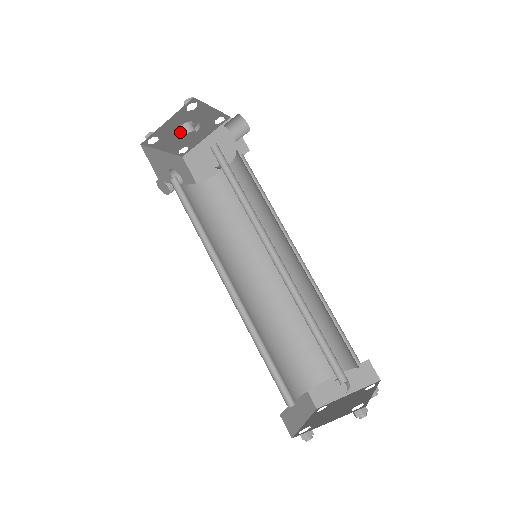
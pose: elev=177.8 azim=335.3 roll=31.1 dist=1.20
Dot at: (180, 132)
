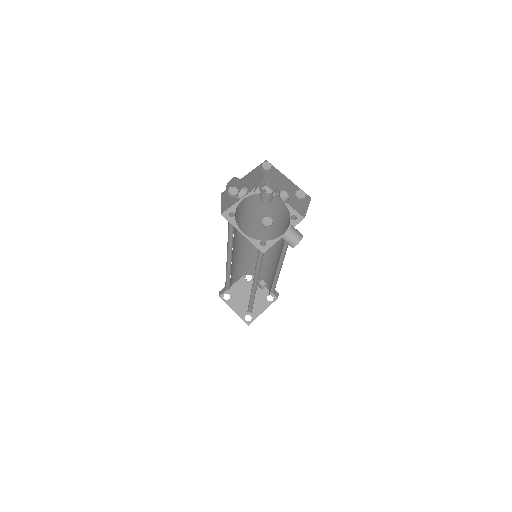
Dot at: (263, 186)
